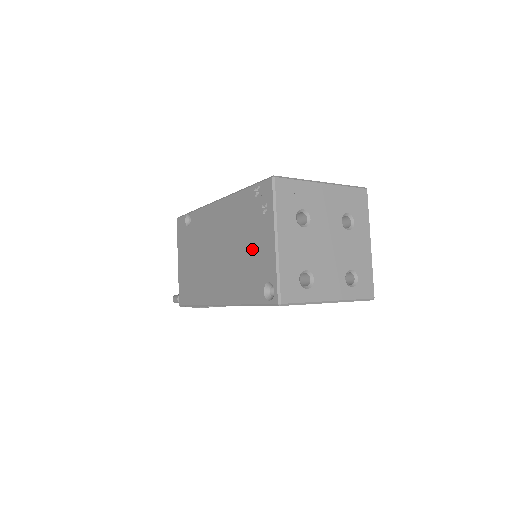
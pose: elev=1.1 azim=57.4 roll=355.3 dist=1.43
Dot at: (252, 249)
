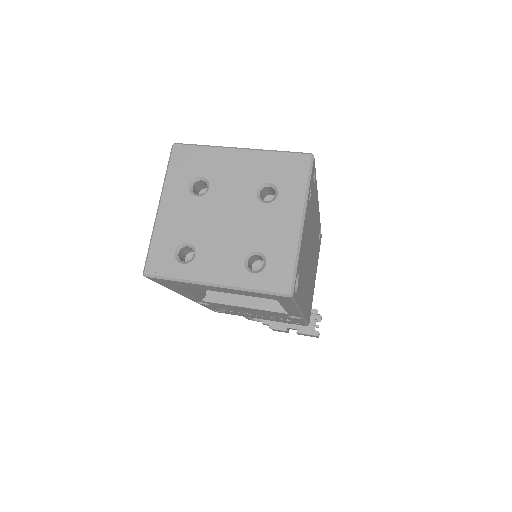
Dot at: occluded
